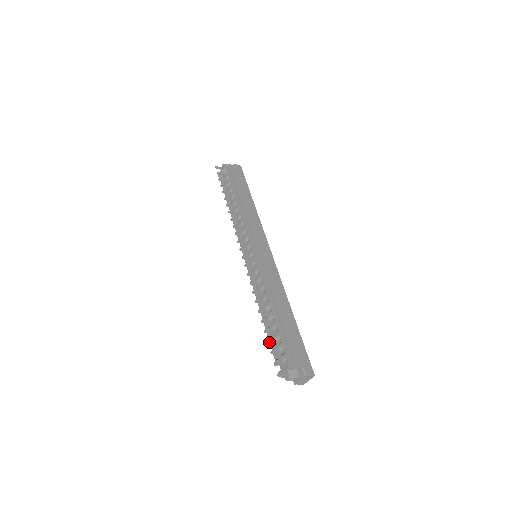
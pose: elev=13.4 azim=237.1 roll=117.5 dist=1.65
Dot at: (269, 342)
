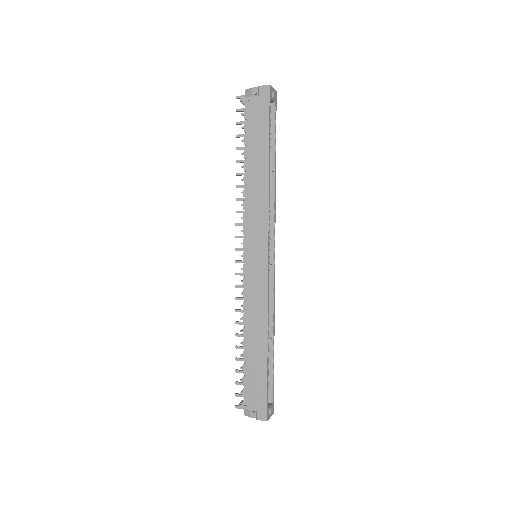
Dot at: (236, 372)
